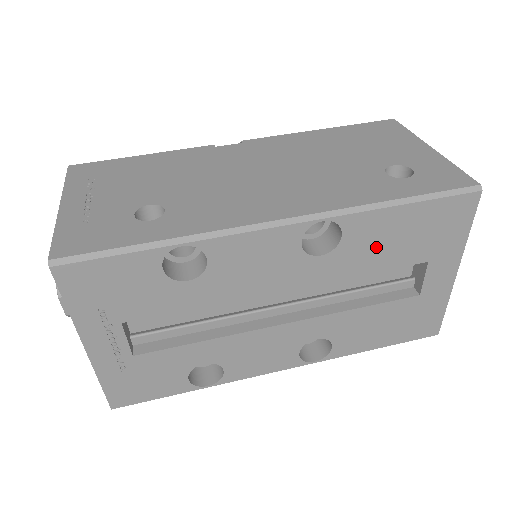
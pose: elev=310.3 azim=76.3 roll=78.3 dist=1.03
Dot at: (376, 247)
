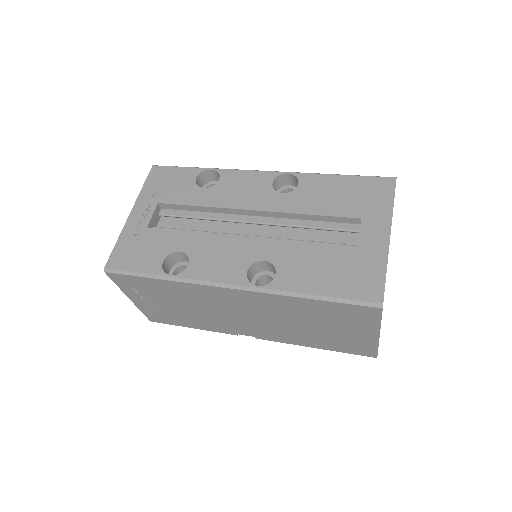
Dot at: (320, 197)
